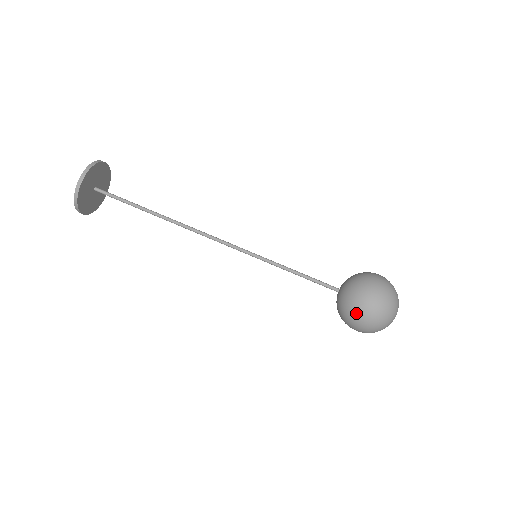
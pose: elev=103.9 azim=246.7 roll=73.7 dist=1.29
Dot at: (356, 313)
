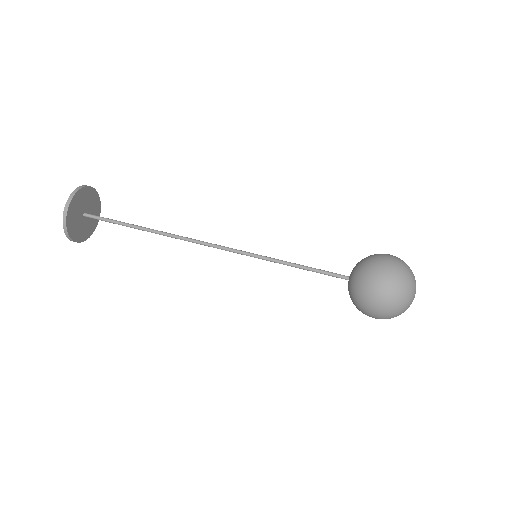
Dot at: (376, 273)
